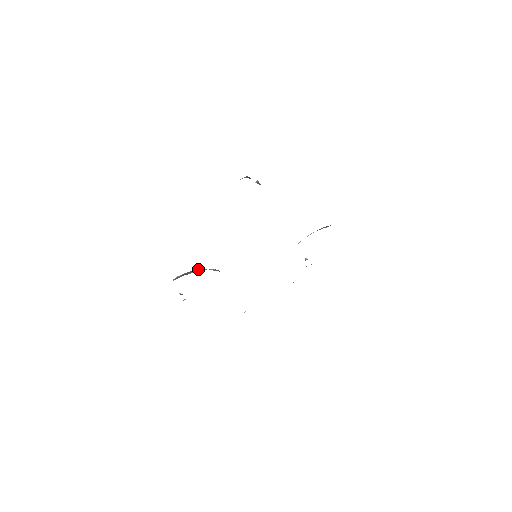
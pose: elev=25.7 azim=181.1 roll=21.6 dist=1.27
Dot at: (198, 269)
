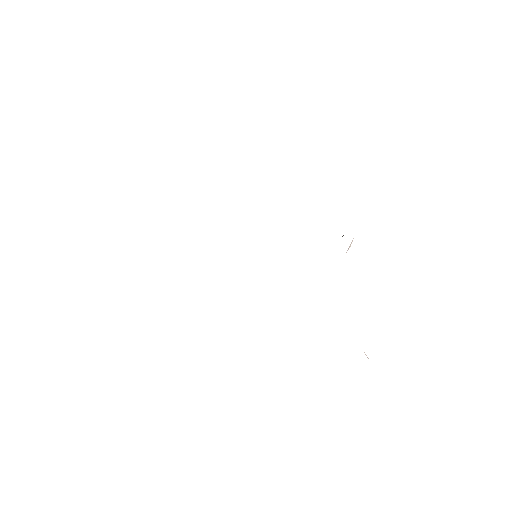
Dot at: occluded
